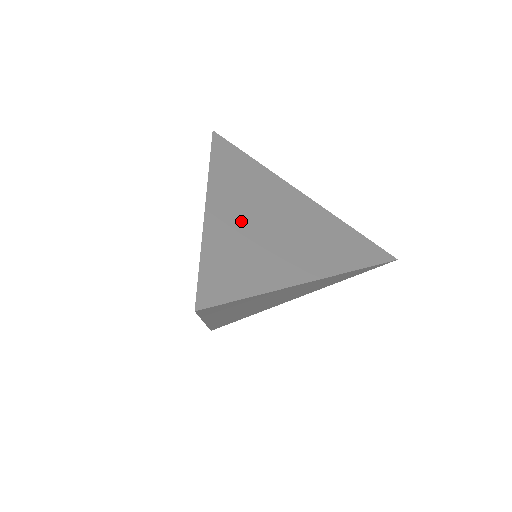
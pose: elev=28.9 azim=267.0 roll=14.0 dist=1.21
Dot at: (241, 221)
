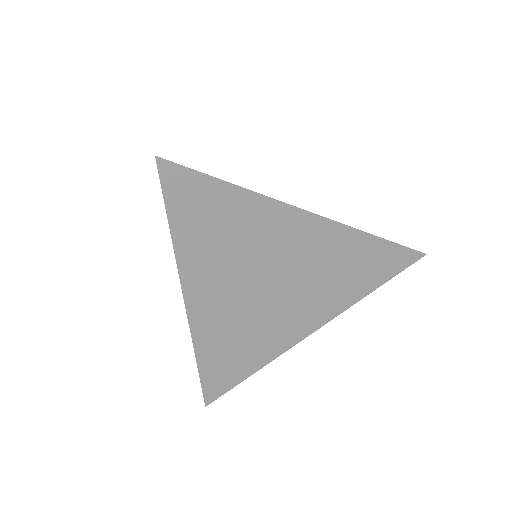
Dot at: (230, 307)
